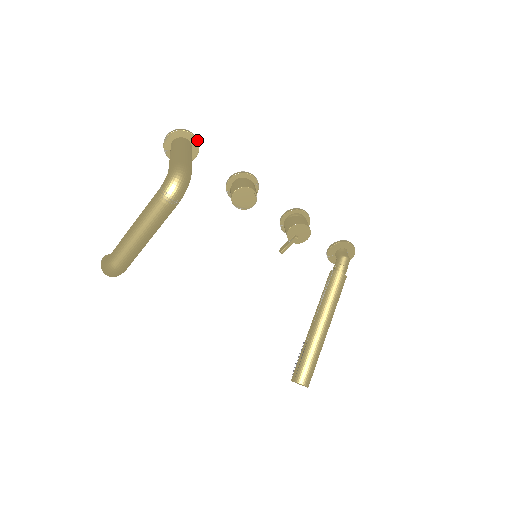
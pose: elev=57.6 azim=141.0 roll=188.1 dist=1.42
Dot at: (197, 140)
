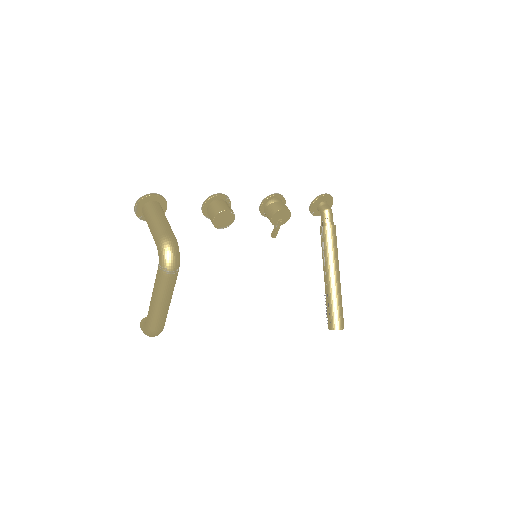
Dot at: (161, 197)
